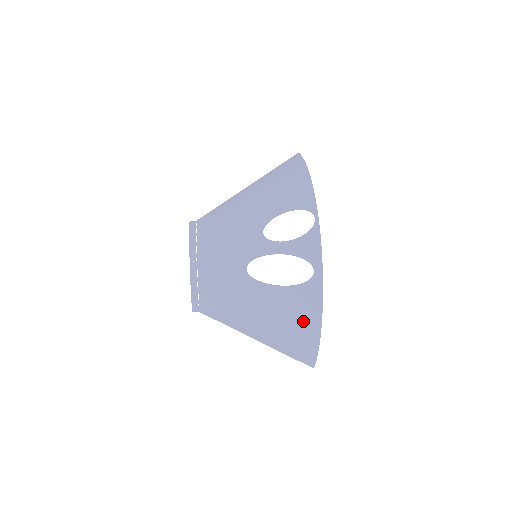
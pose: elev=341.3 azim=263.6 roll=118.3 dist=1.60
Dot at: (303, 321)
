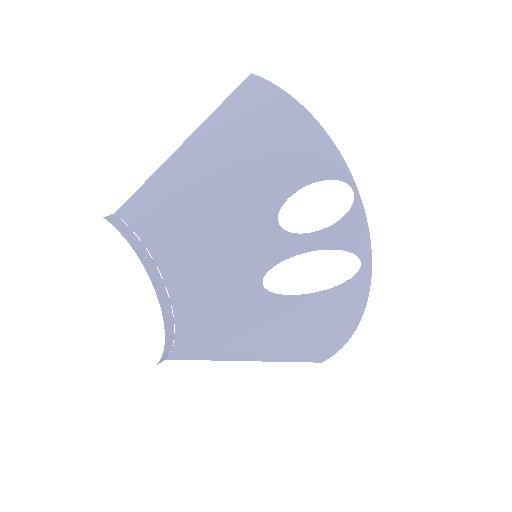
Dot at: (338, 324)
